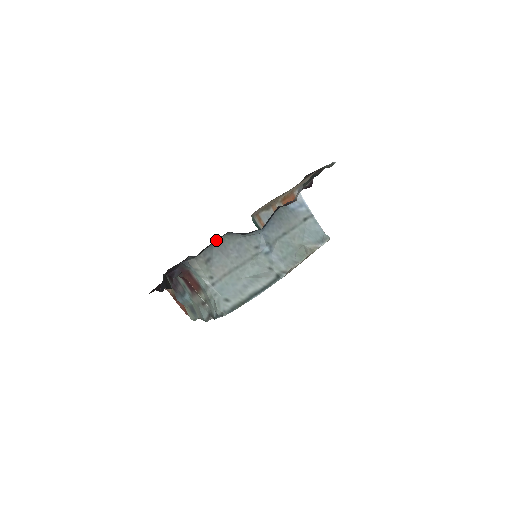
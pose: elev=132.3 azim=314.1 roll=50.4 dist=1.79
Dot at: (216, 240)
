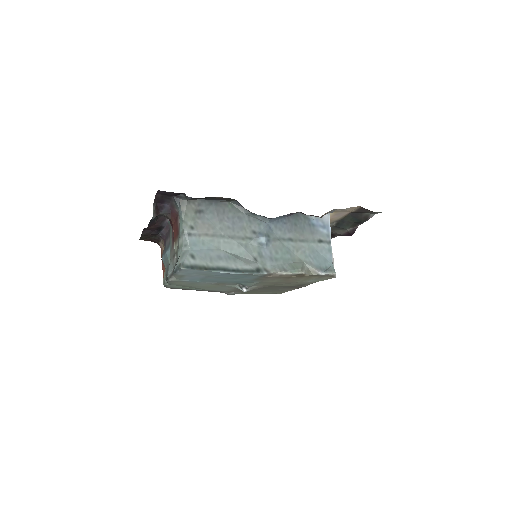
Dot at: (219, 200)
